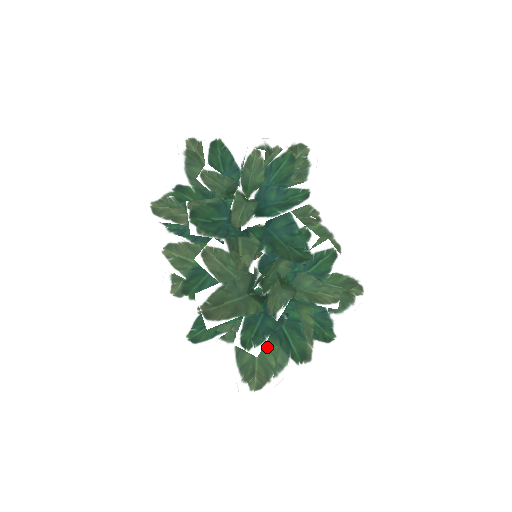
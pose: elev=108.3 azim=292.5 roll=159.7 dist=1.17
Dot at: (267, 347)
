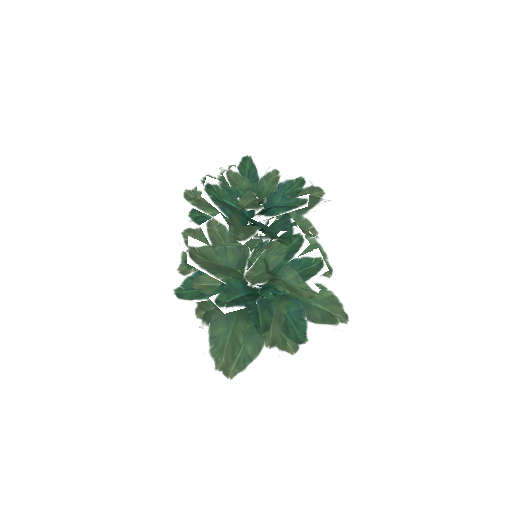
Dot at: (240, 326)
